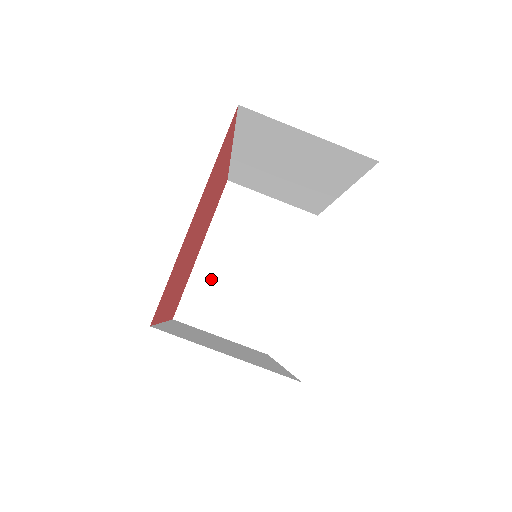
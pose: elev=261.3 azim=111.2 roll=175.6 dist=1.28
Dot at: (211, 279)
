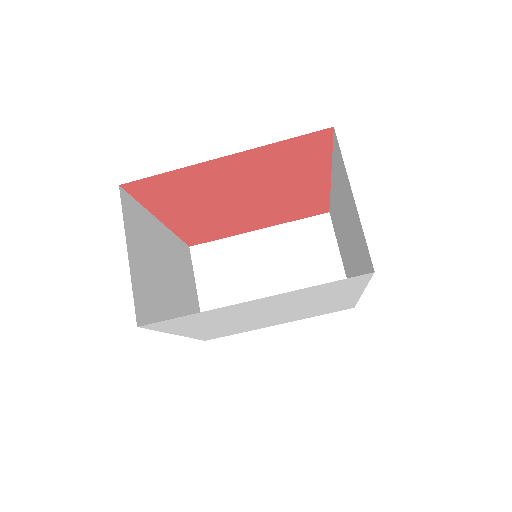
Dot at: (239, 254)
